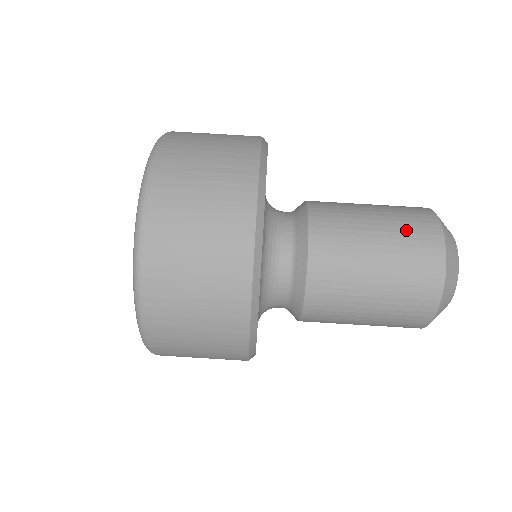
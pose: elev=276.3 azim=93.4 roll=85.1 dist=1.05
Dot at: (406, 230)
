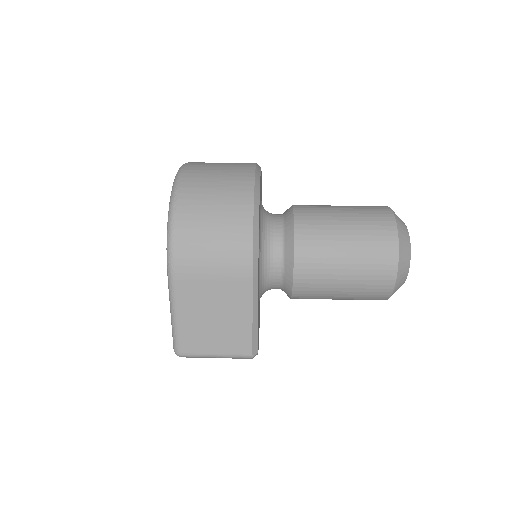
Dot at: occluded
